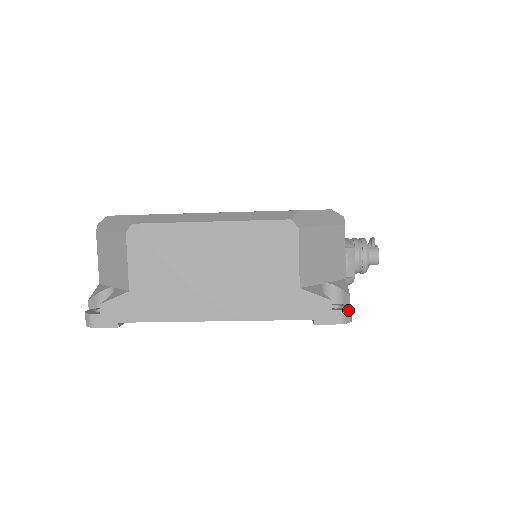
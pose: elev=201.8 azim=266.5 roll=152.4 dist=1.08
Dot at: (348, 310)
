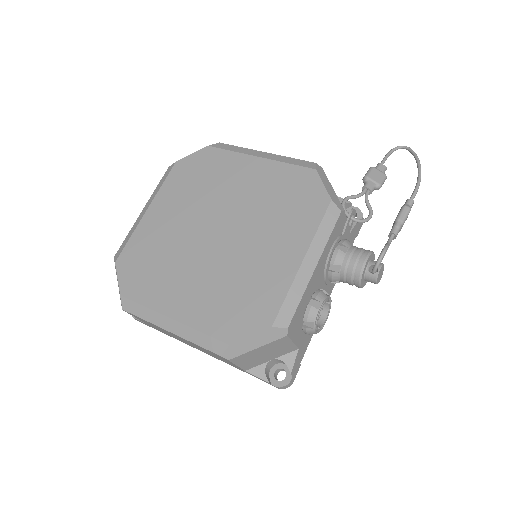
Dot at: (285, 386)
